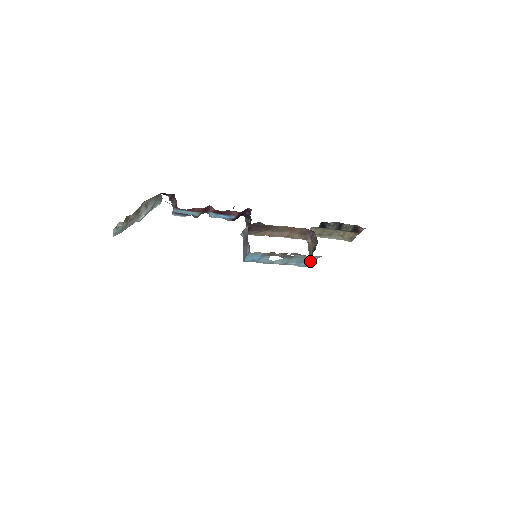
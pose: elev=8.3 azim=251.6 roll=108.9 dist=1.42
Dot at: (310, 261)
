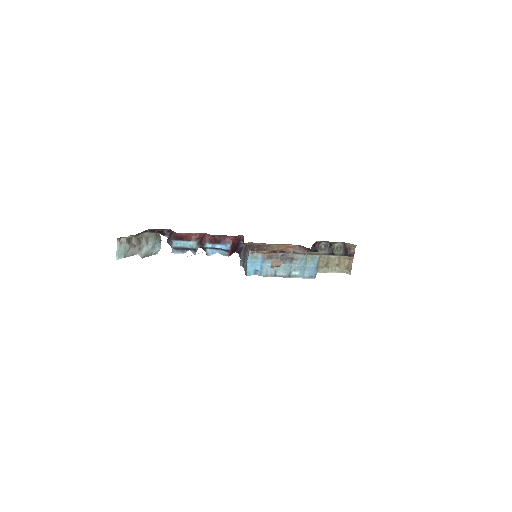
Dot at: (312, 267)
